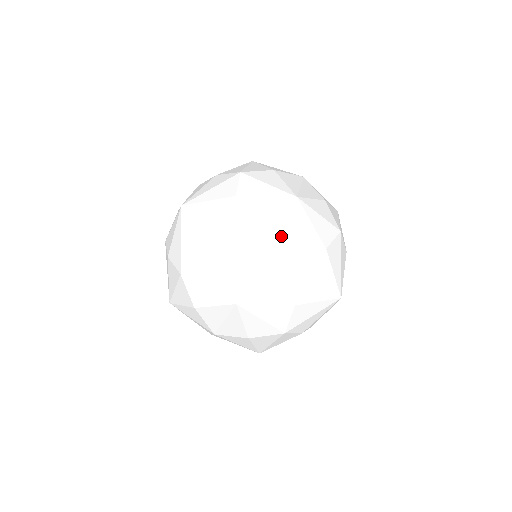
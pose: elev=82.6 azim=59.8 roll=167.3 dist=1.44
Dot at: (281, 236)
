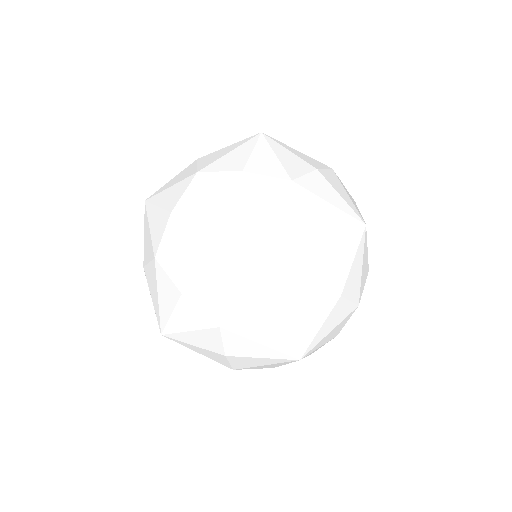
Dot at: (248, 359)
